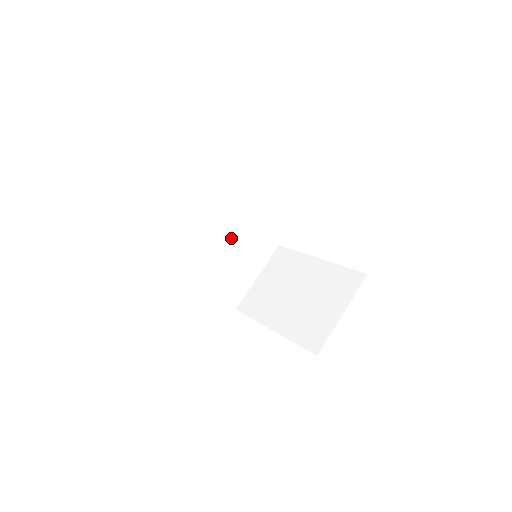
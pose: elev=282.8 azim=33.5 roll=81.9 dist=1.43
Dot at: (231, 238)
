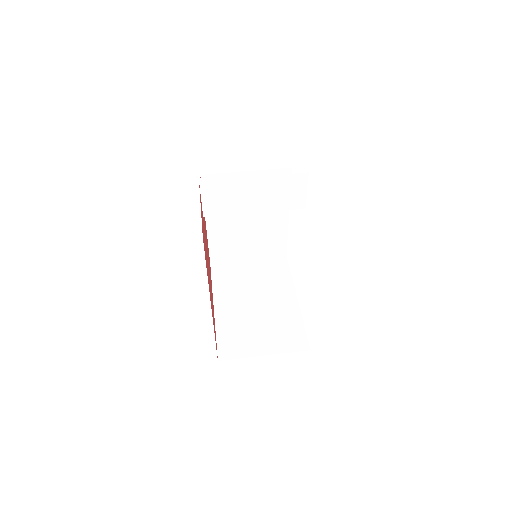
Dot at: (260, 218)
